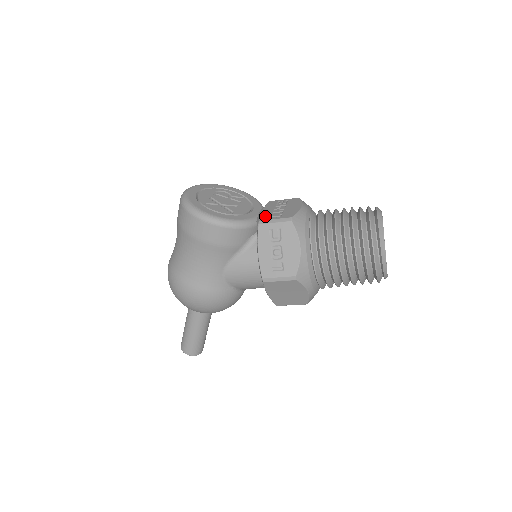
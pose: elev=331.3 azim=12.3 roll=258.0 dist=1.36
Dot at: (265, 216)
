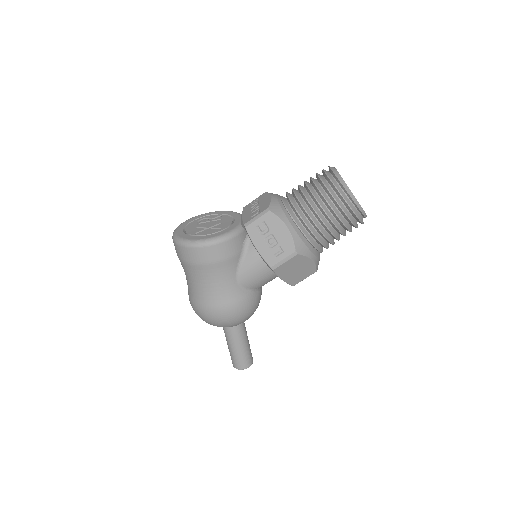
Dot at: (247, 219)
